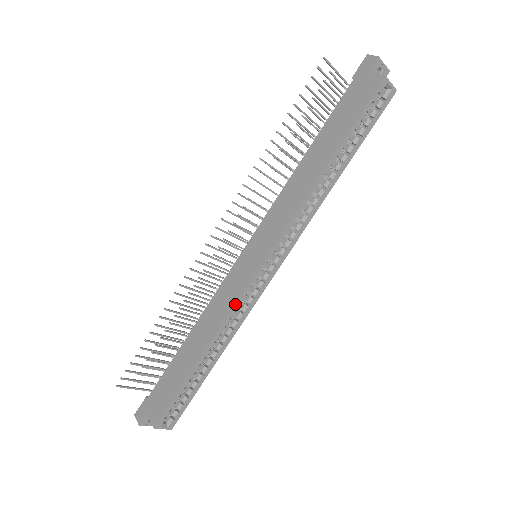
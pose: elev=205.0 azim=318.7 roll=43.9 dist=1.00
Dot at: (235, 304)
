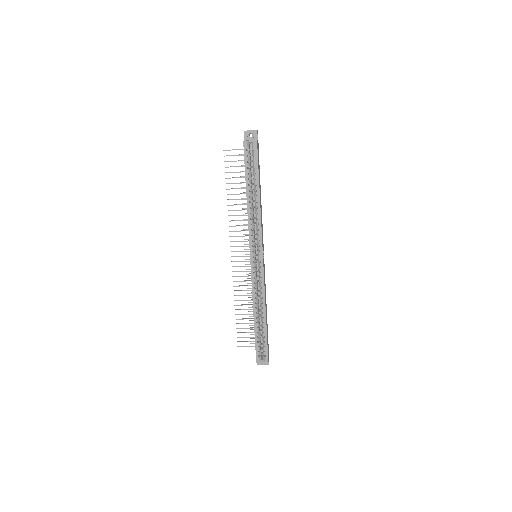
Dot at: occluded
